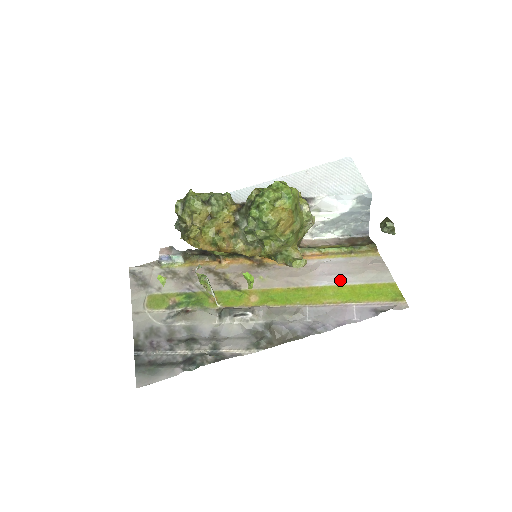
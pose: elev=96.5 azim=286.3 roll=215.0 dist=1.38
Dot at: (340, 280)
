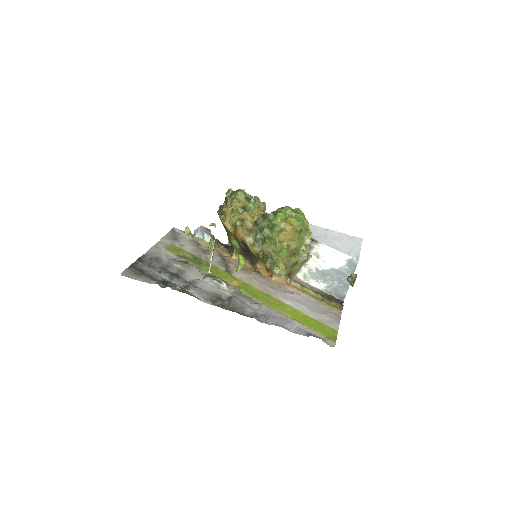
Dot at: (301, 308)
